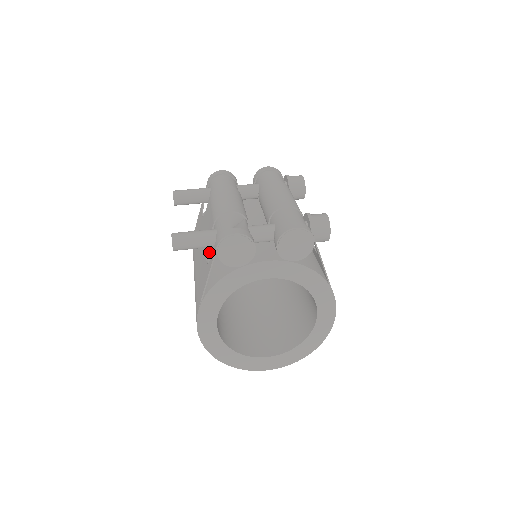
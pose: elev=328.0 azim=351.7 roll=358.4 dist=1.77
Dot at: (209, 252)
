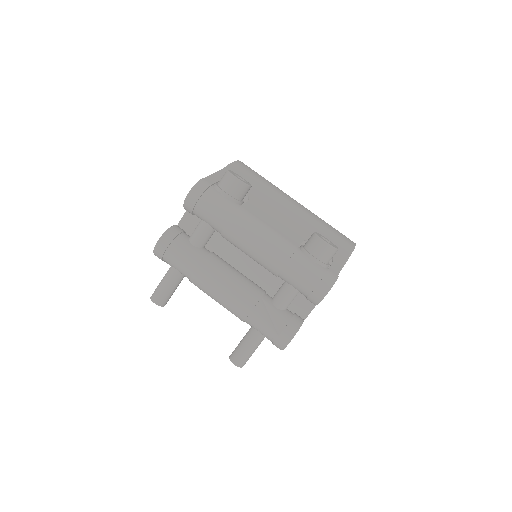
Dot at: occluded
